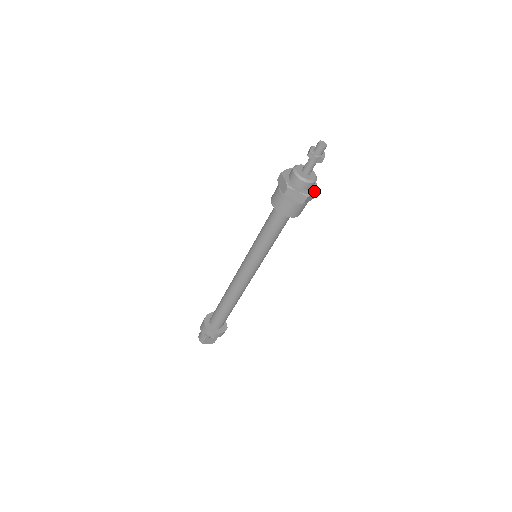
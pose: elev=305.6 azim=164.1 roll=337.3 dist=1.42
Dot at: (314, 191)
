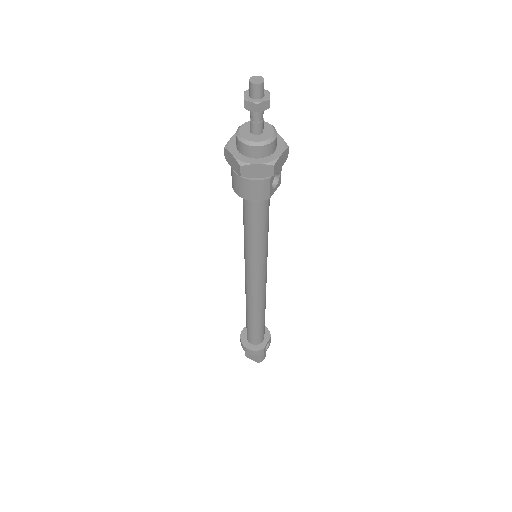
Dot at: (261, 162)
